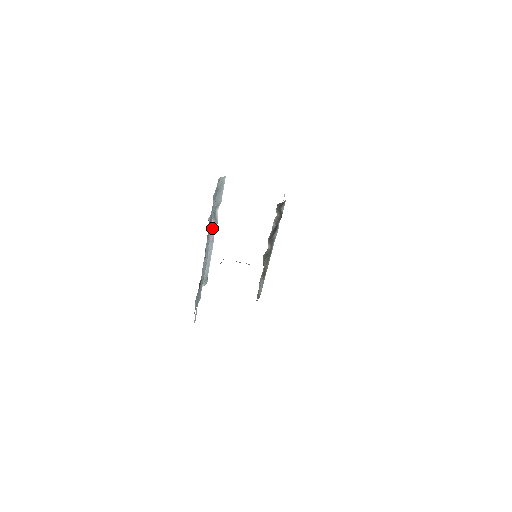
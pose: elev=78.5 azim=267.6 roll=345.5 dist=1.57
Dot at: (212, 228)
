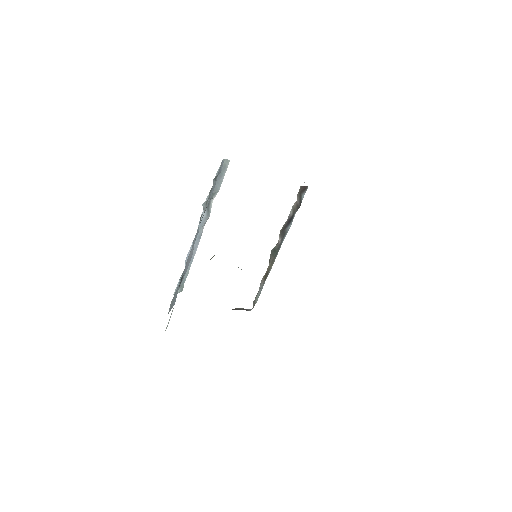
Dot at: (203, 220)
